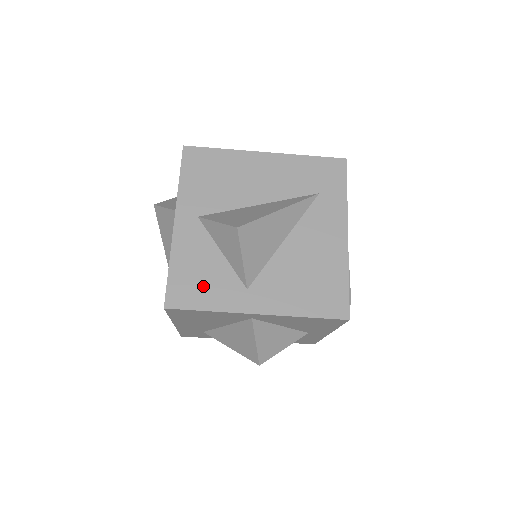
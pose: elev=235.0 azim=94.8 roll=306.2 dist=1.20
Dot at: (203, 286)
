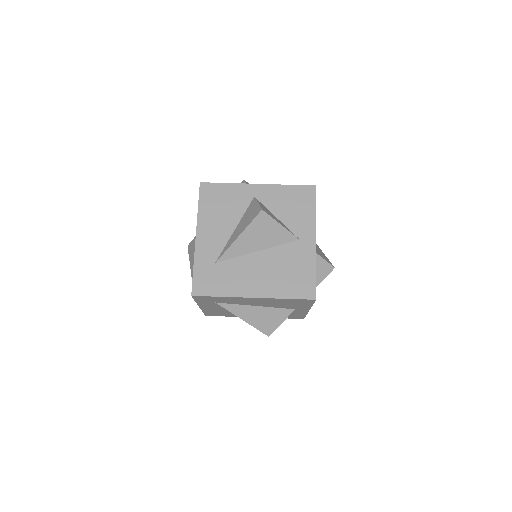
Dot at: occluded
